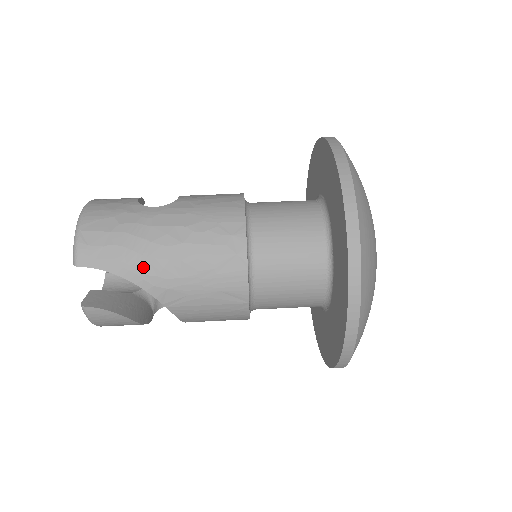
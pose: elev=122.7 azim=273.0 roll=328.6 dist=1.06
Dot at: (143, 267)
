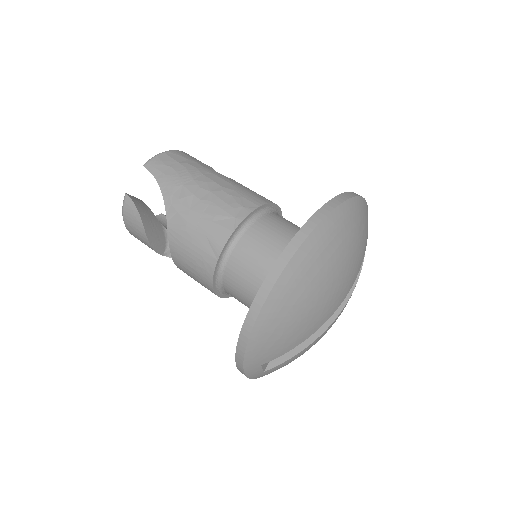
Dot at: (176, 189)
